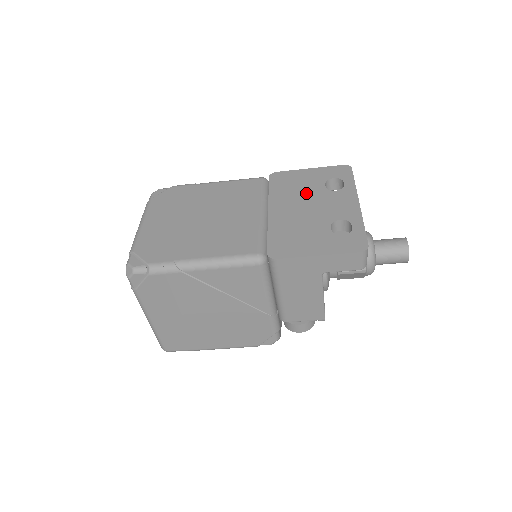
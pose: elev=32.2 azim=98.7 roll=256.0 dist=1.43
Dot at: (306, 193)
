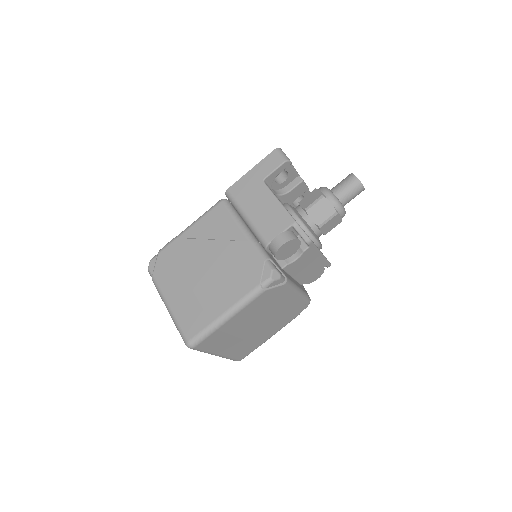
Dot at: occluded
